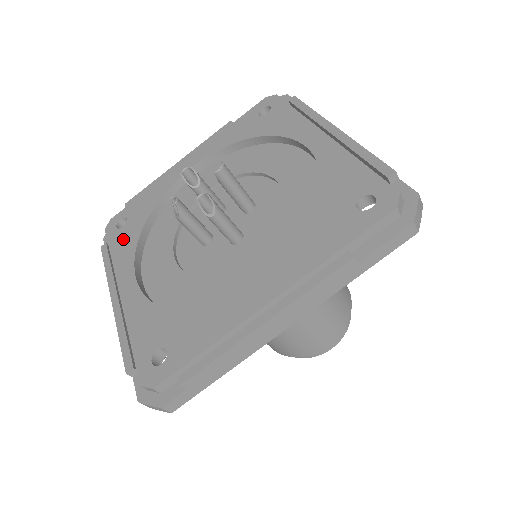
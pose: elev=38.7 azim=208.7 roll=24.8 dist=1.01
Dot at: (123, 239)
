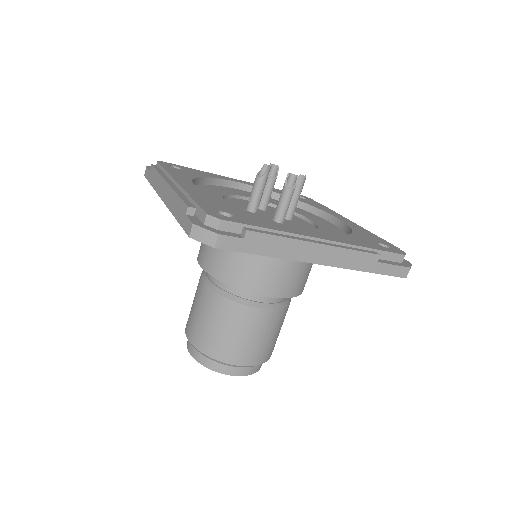
Dot at: (179, 171)
